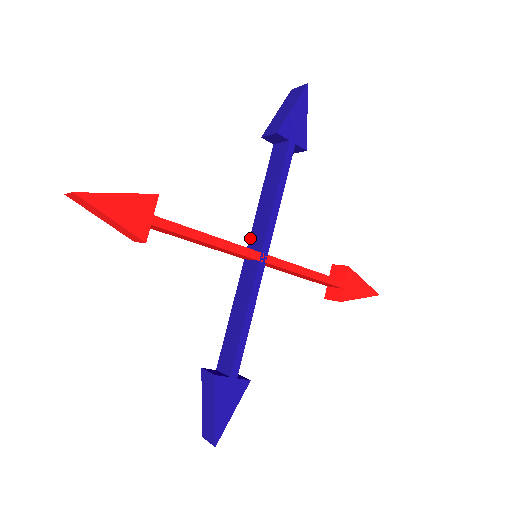
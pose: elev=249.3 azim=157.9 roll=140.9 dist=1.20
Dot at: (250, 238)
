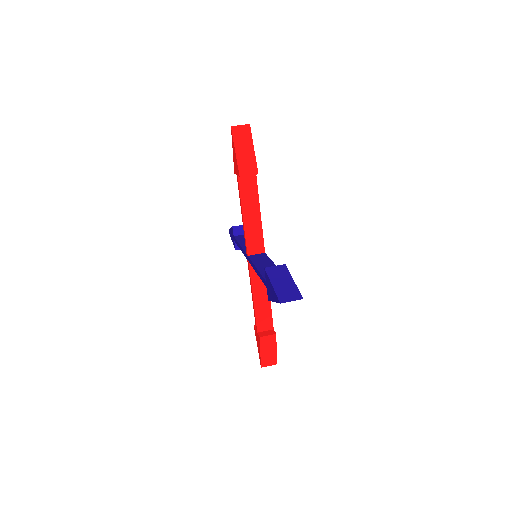
Dot at: occluded
